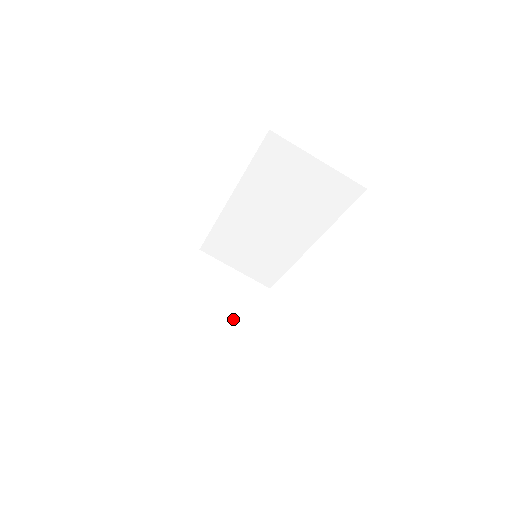
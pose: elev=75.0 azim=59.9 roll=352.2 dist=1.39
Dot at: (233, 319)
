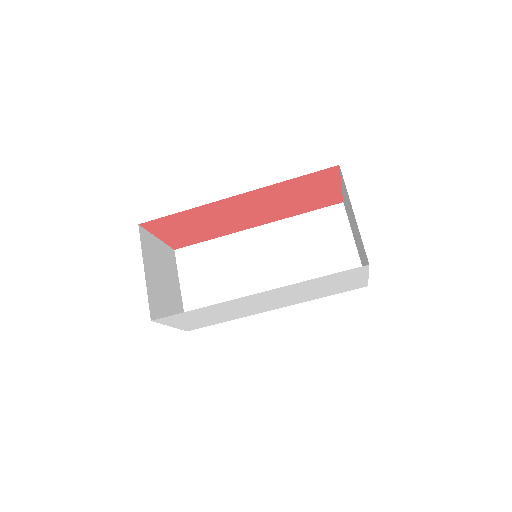
Dot at: (160, 298)
